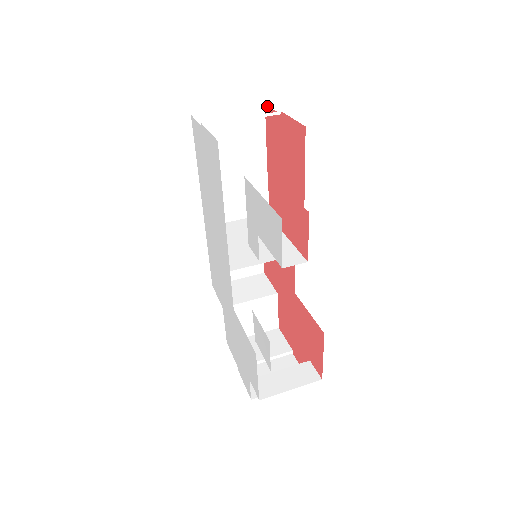
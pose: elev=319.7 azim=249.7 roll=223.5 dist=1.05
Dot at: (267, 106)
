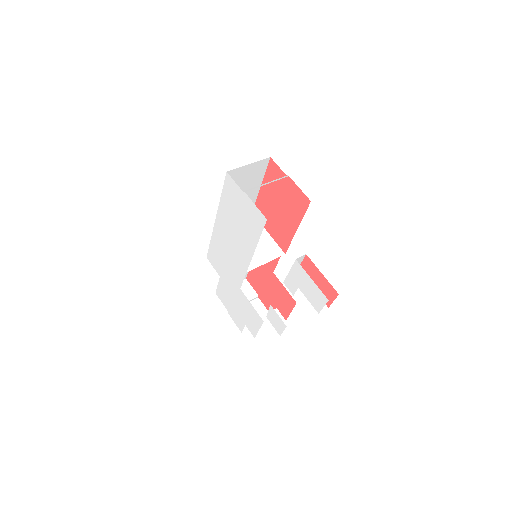
Dot at: occluded
